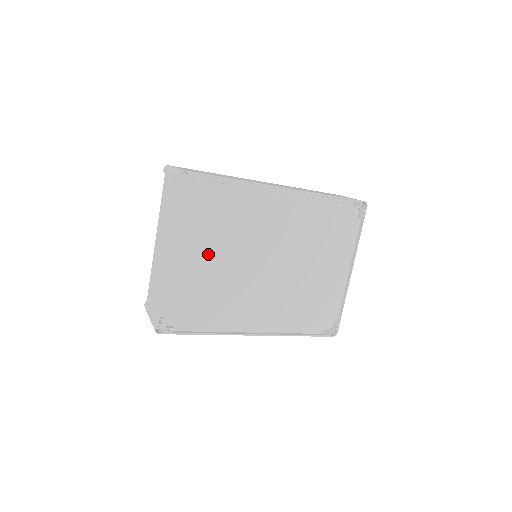
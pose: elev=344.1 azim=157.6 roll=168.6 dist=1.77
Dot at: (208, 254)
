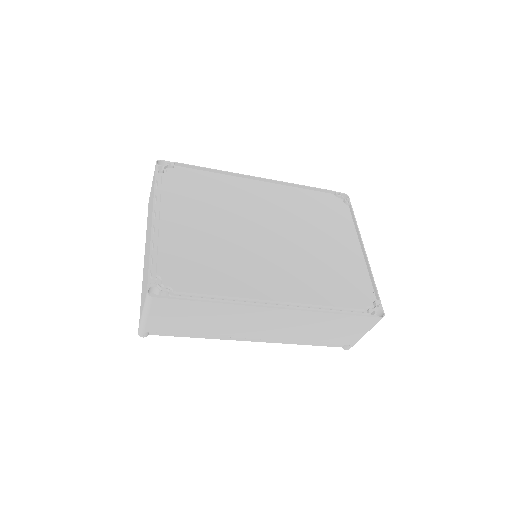
Dot at: (198, 221)
